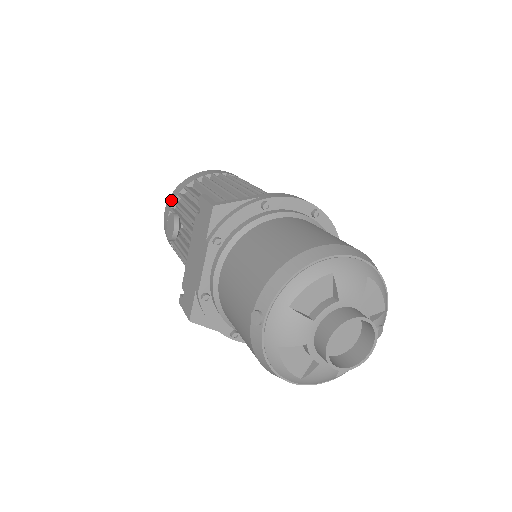
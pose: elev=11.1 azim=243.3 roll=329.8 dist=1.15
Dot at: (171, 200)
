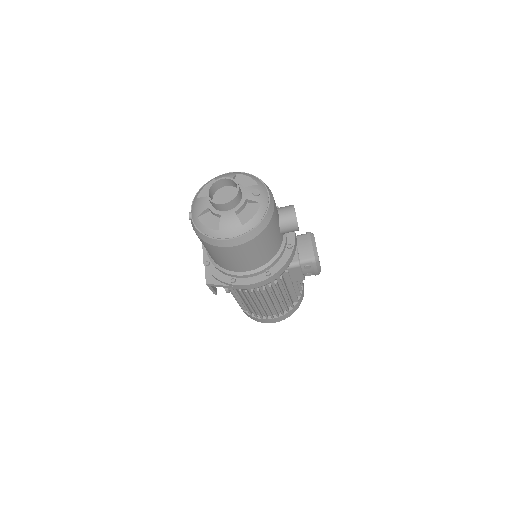
Dot at: occluded
